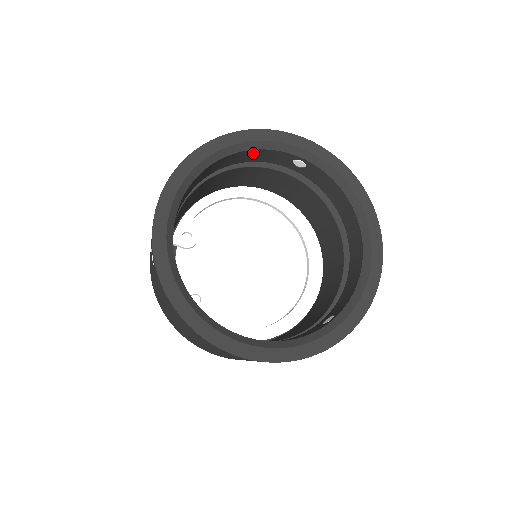
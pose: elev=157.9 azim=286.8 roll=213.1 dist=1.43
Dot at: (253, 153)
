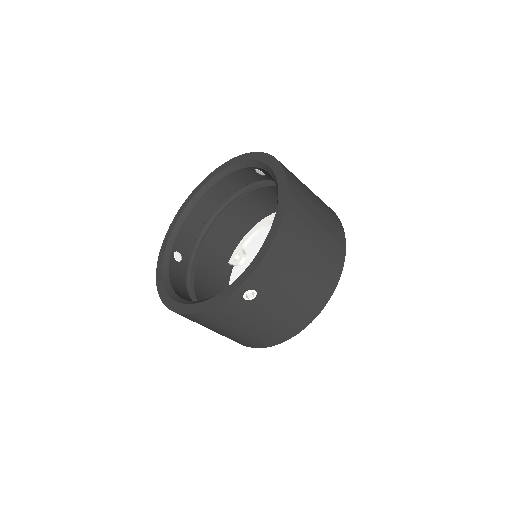
Dot at: (232, 178)
